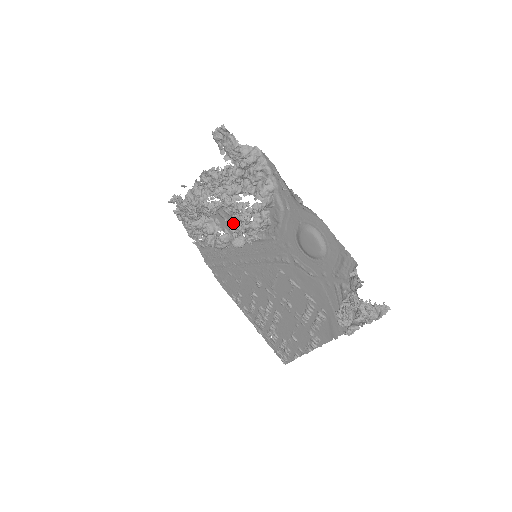
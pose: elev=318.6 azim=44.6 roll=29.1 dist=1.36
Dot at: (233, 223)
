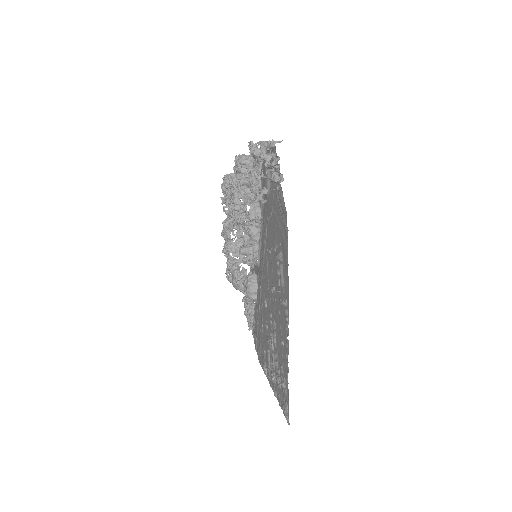
Dot at: occluded
